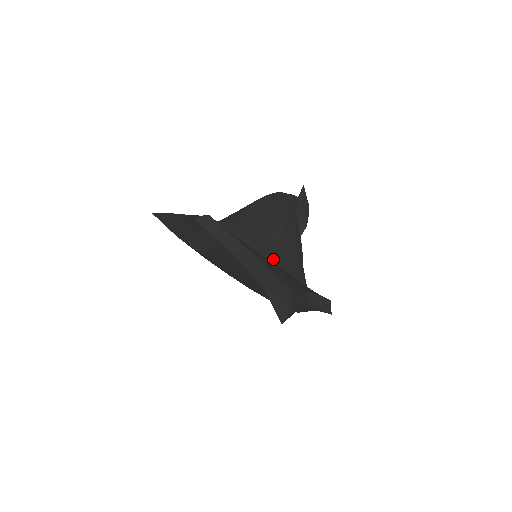
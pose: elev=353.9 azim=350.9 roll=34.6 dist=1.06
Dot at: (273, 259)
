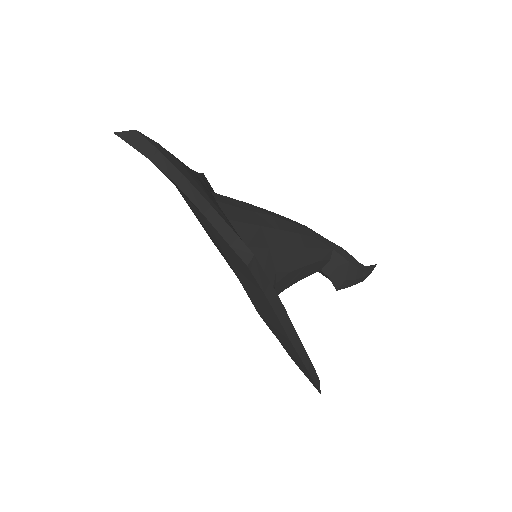
Dot at: (220, 201)
